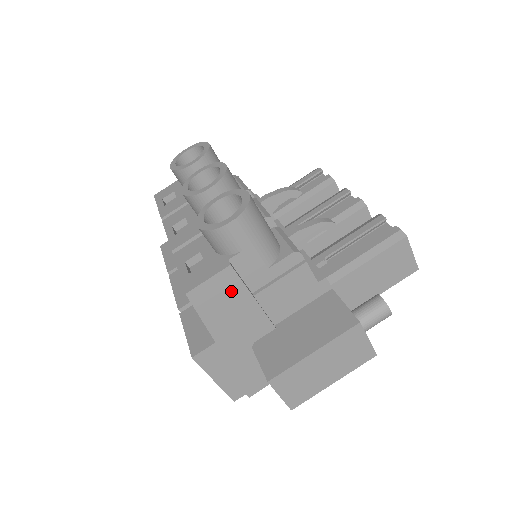
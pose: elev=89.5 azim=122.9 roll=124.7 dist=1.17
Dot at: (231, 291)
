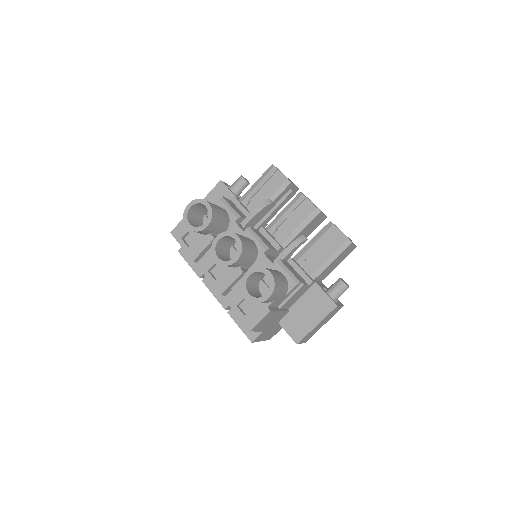
Dot at: (270, 316)
